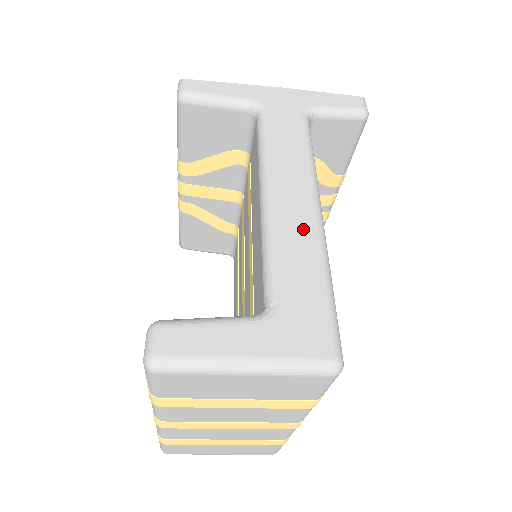
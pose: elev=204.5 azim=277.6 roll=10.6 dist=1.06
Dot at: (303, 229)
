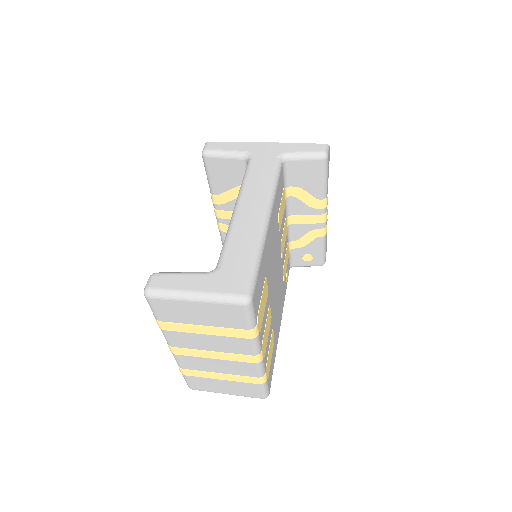
Dot at: (251, 226)
